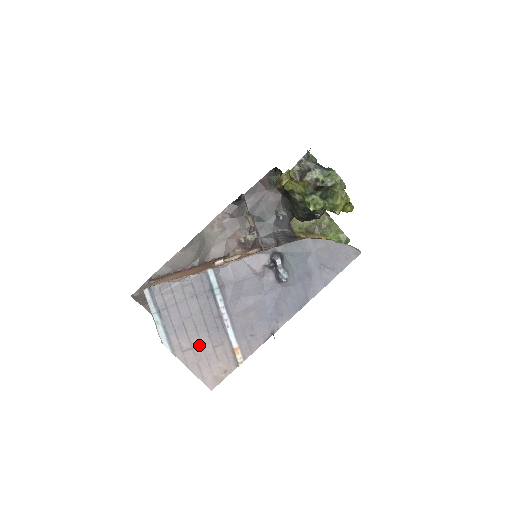
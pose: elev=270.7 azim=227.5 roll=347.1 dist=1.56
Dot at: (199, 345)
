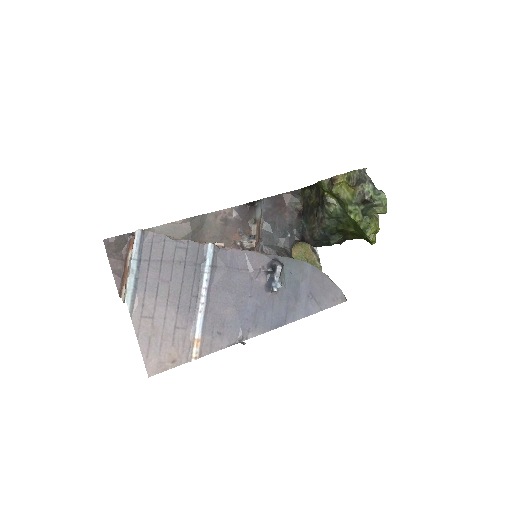
Dot at: (162, 318)
